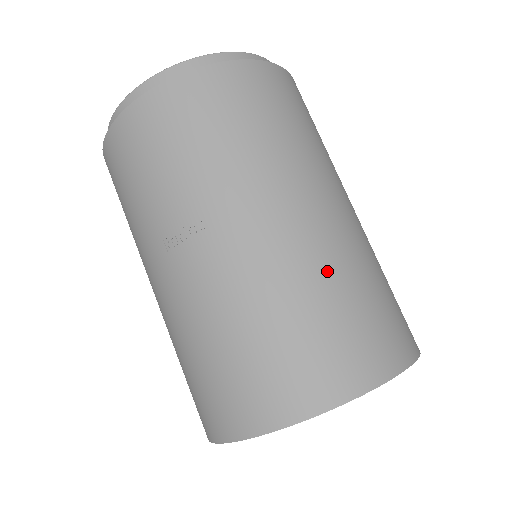
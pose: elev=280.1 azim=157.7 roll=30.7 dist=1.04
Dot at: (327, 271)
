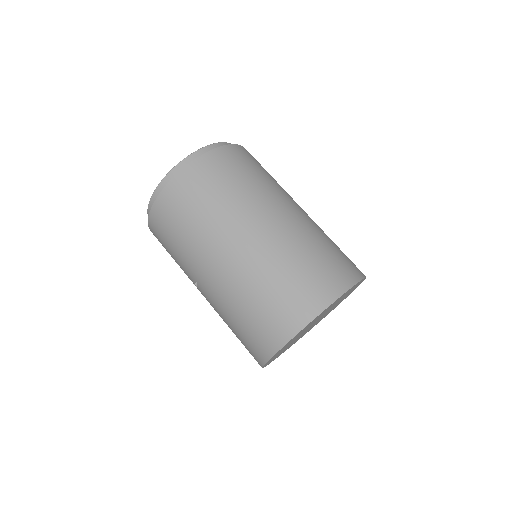
Dot at: (245, 289)
